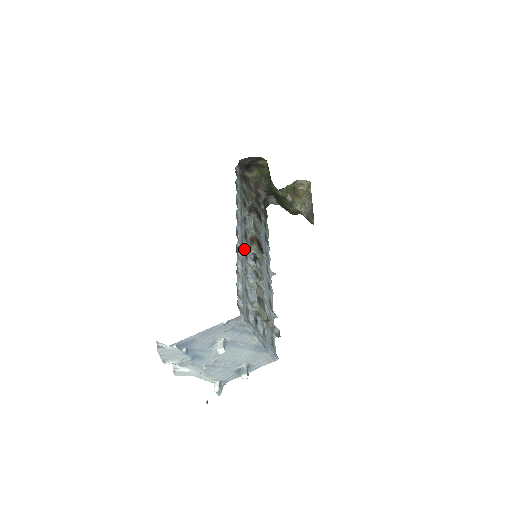
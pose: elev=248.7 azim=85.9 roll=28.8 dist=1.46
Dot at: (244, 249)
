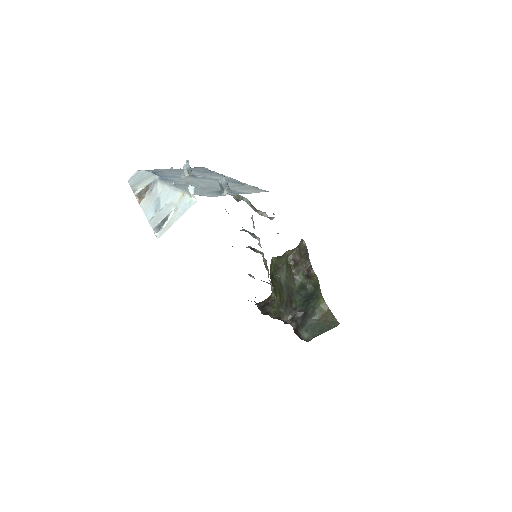
Dot at: occluded
